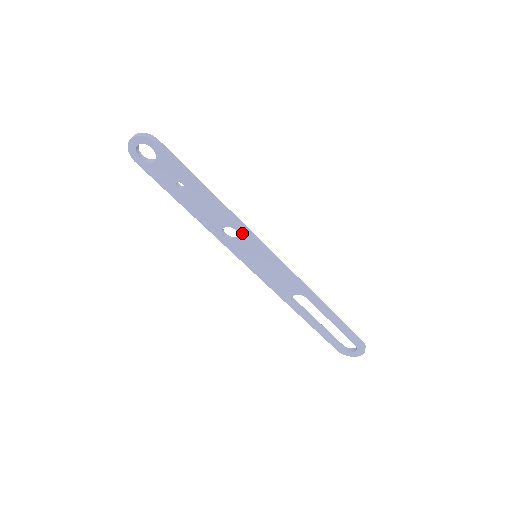
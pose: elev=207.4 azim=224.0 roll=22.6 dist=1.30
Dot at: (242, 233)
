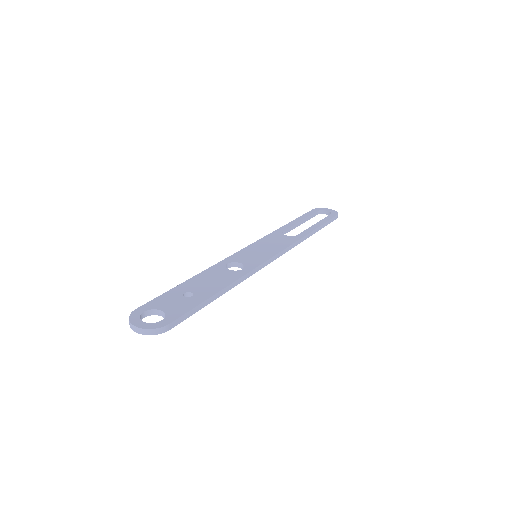
Dot at: occluded
